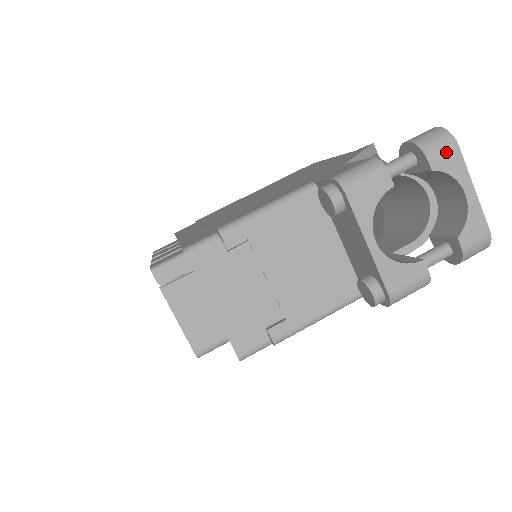
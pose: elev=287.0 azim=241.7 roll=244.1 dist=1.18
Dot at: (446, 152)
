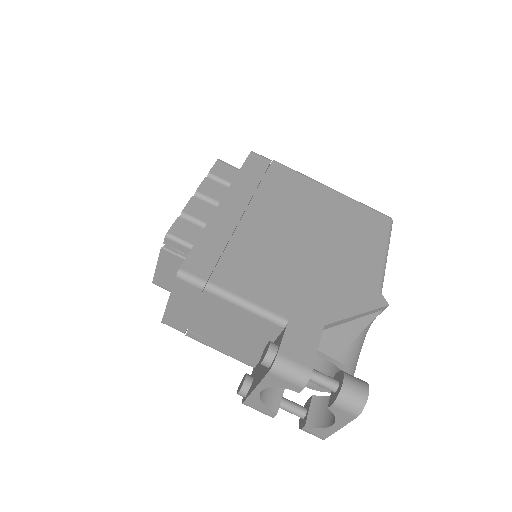
Dot at: (346, 412)
